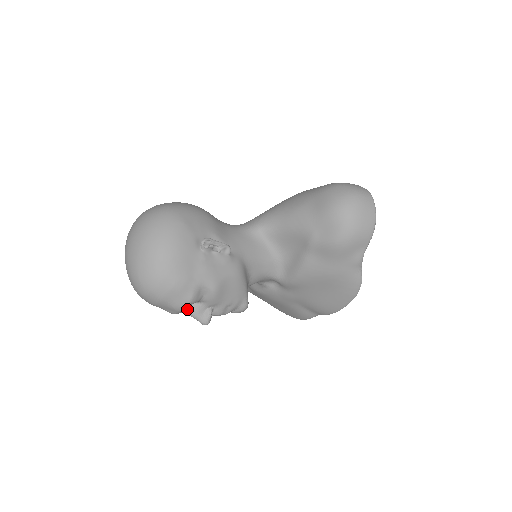
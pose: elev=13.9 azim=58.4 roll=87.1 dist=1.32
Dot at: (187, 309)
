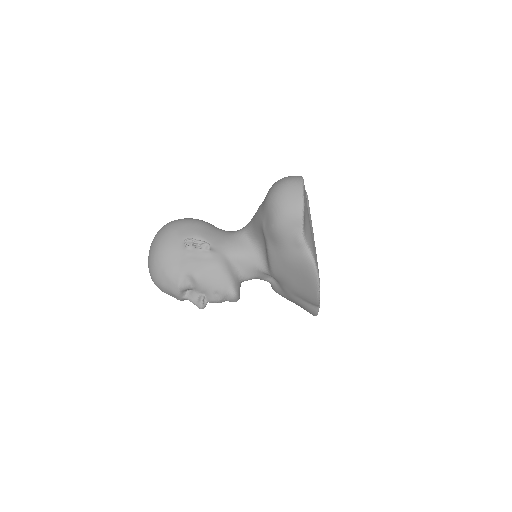
Dot at: (186, 295)
